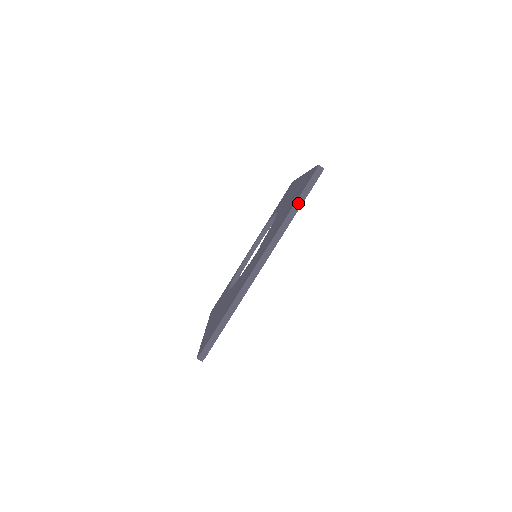
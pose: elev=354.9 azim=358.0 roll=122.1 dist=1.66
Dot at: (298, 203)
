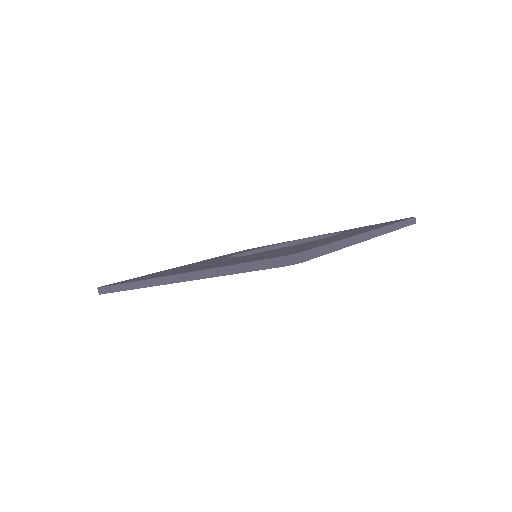
Dot at: (241, 267)
